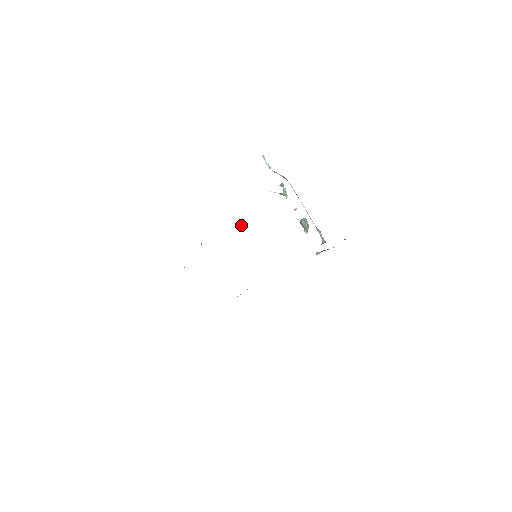
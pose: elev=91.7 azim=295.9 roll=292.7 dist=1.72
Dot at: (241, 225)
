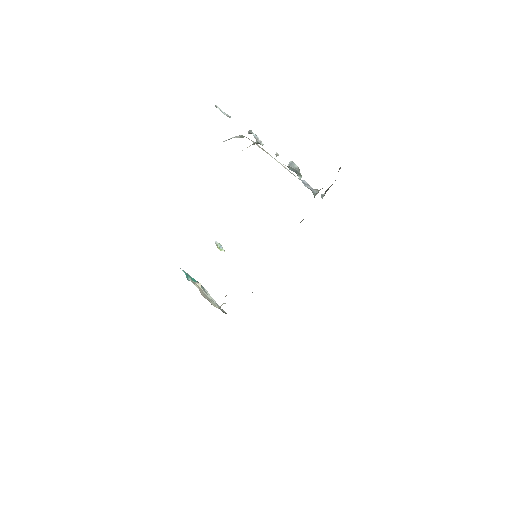
Dot at: (219, 248)
